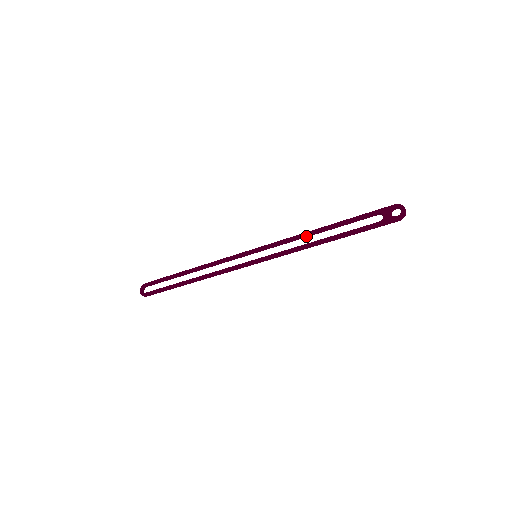
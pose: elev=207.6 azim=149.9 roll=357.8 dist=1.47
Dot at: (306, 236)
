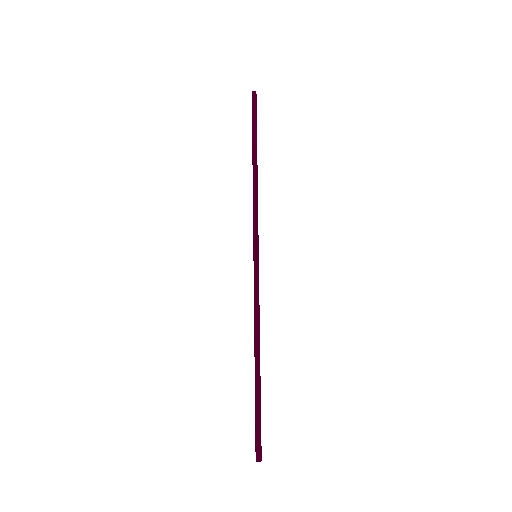
Dot at: (257, 325)
